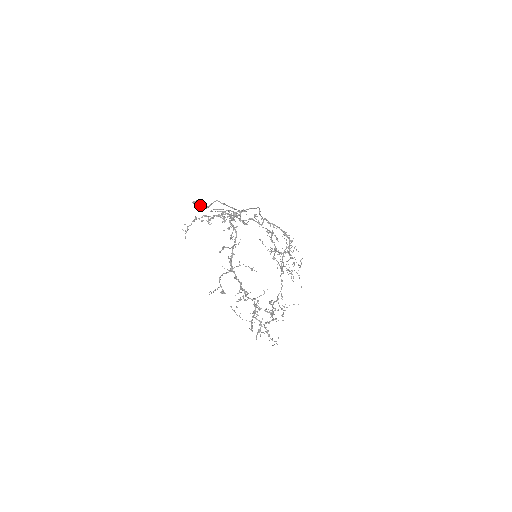
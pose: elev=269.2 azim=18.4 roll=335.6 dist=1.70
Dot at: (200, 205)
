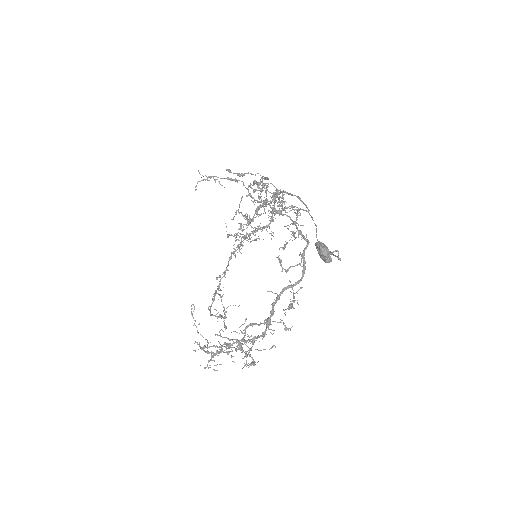
Dot at: (329, 262)
